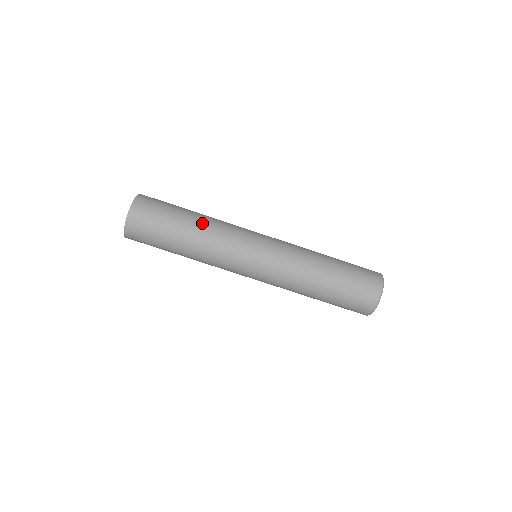
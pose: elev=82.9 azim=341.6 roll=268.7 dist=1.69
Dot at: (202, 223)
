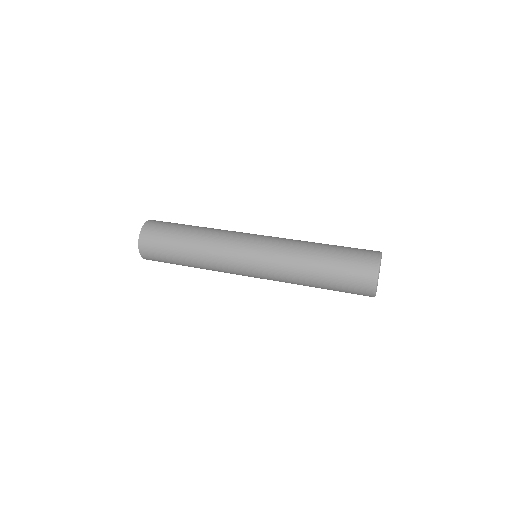
Dot at: (204, 228)
